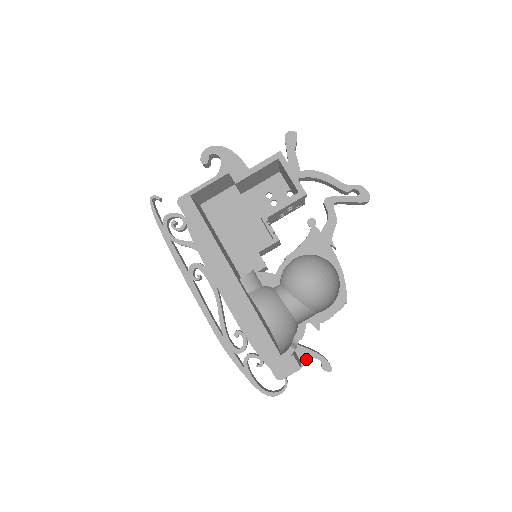
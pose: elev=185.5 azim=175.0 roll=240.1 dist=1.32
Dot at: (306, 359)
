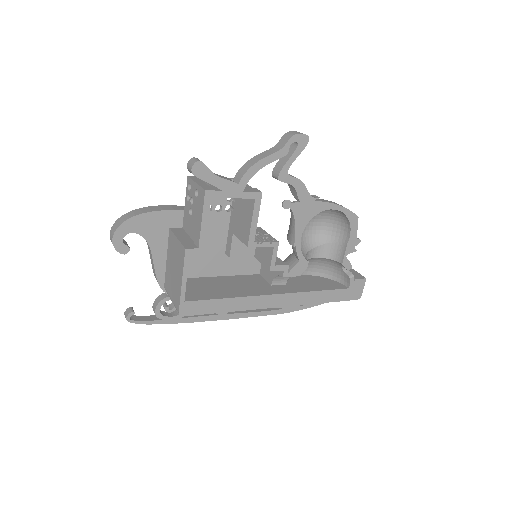
Dot at: occluded
